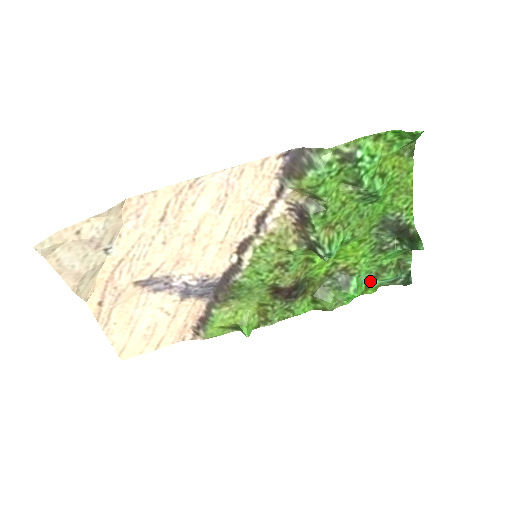
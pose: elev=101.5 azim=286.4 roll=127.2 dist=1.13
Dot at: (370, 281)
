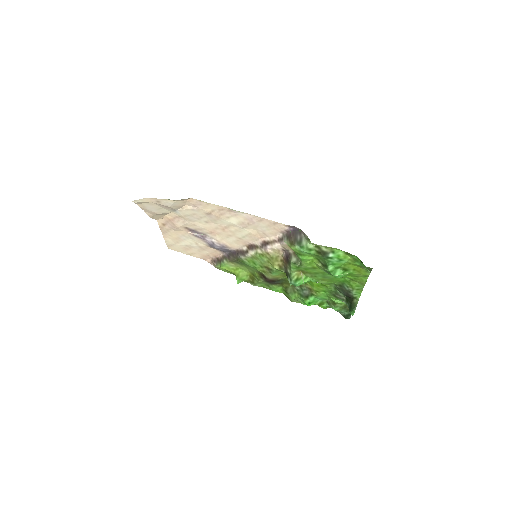
Dot at: (324, 302)
